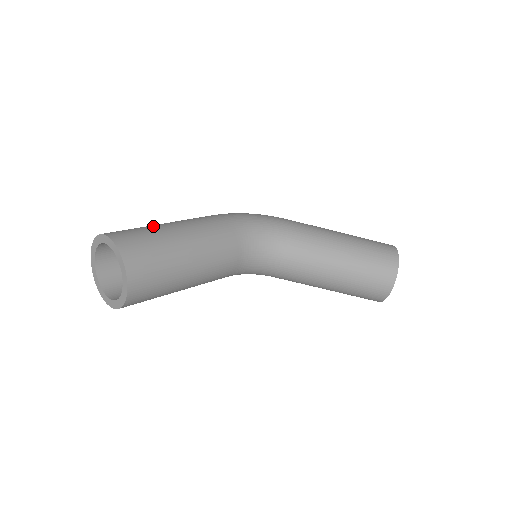
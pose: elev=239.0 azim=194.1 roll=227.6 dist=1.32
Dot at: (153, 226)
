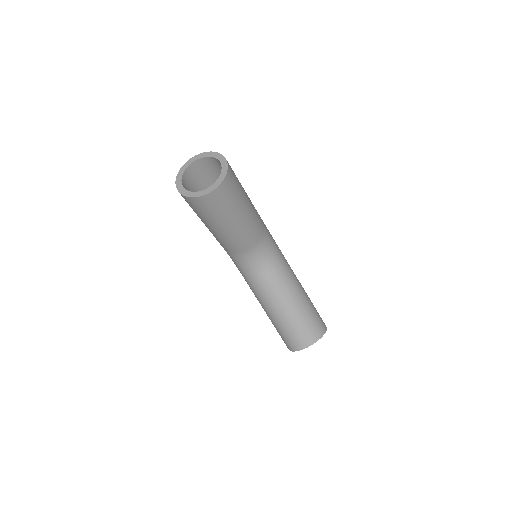
Dot at: occluded
